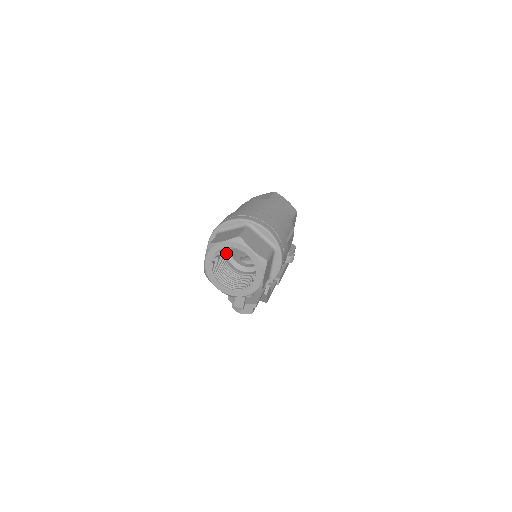
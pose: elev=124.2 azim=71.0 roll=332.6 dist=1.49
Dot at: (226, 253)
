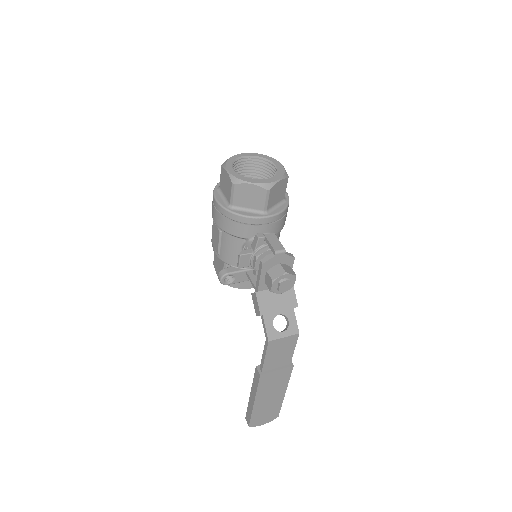
Dot at: occluded
